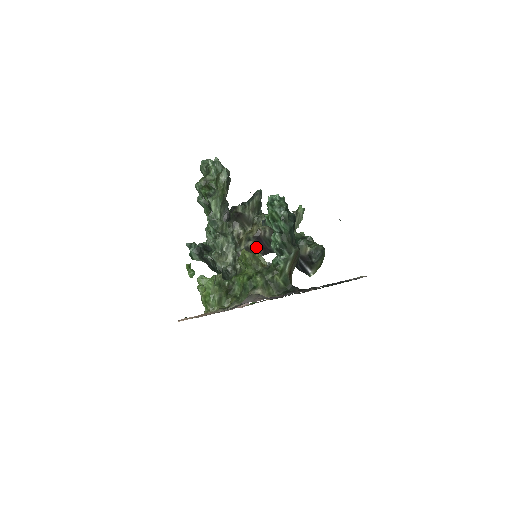
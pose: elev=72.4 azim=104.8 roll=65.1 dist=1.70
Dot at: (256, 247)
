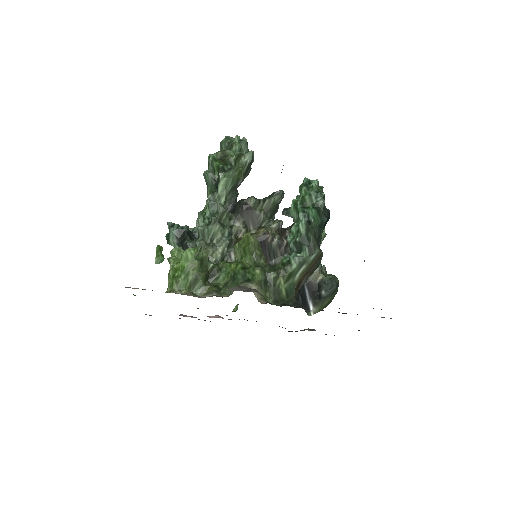
Dot at: occluded
